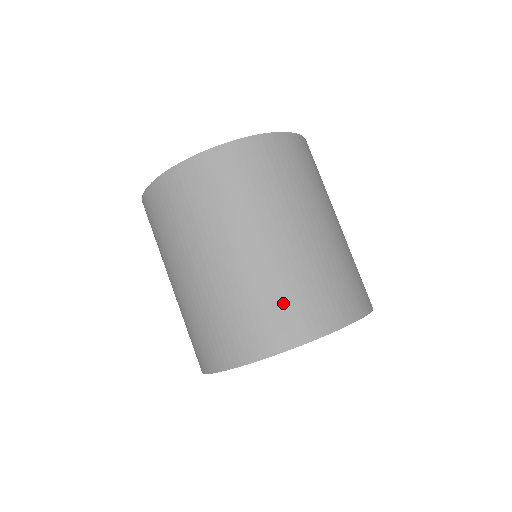
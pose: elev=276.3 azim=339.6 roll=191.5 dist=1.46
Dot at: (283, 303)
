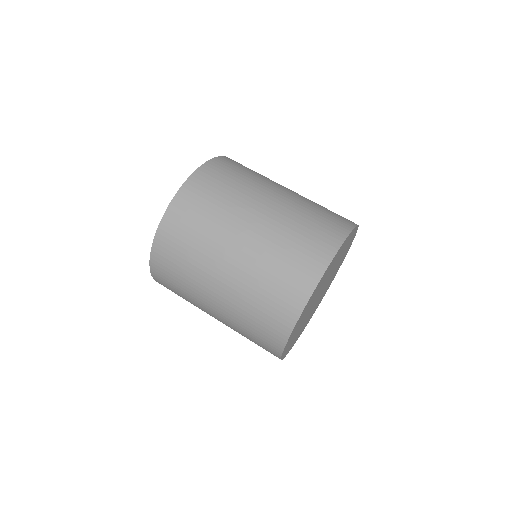
Dot at: (324, 212)
